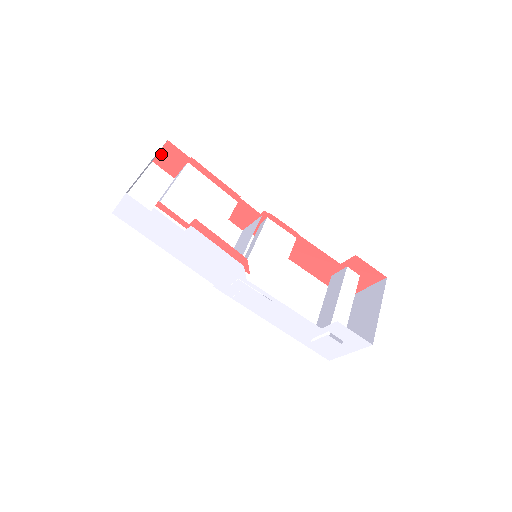
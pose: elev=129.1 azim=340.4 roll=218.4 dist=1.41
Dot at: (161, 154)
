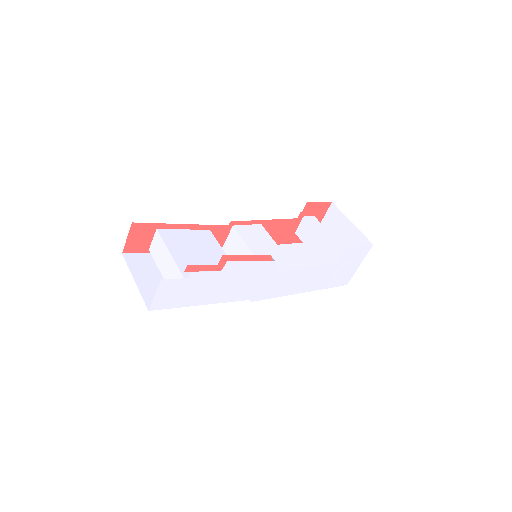
Dot at: (129, 240)
